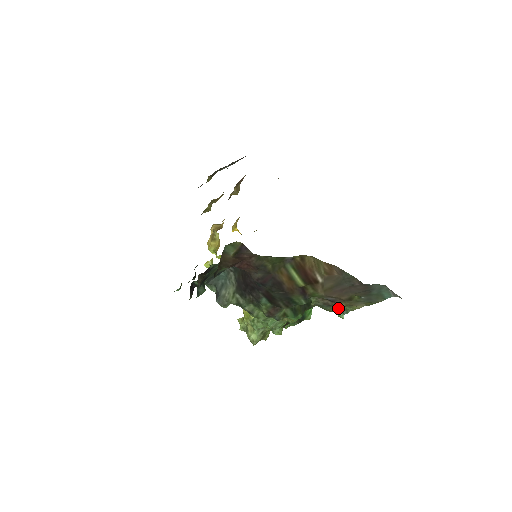
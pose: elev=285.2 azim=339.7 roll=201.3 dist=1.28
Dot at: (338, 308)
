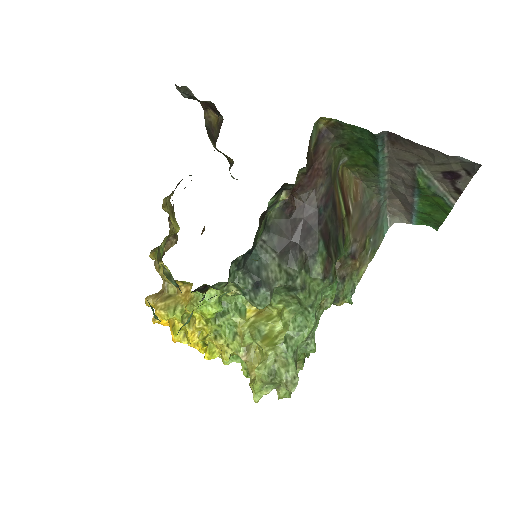
Dot at: (348, 284)
